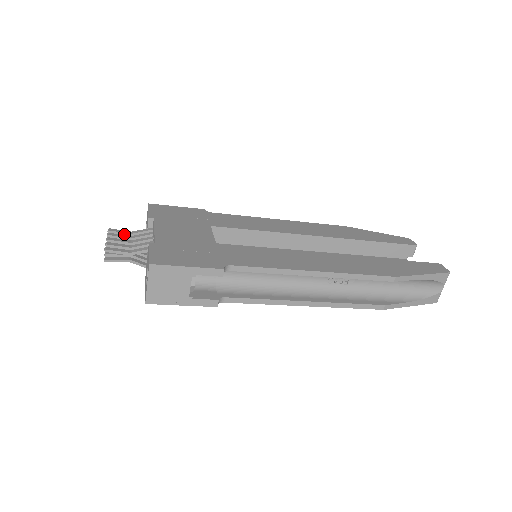
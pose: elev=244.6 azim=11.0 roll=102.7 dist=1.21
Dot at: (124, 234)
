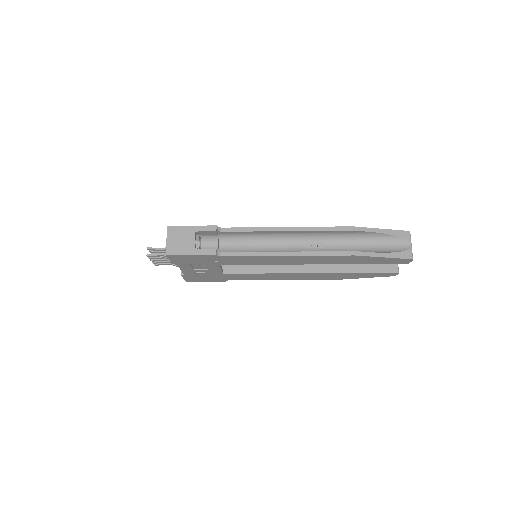
Dot at: occluded
